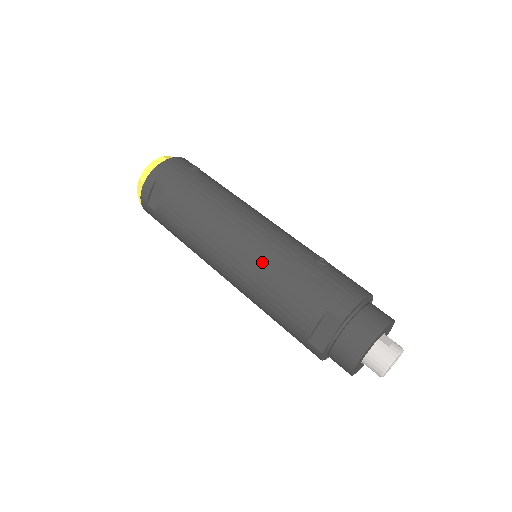
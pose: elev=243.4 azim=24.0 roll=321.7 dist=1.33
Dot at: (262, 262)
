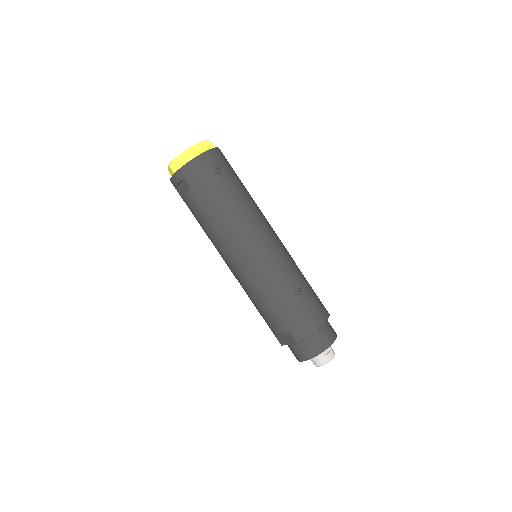
Dot at: (255, 283)
